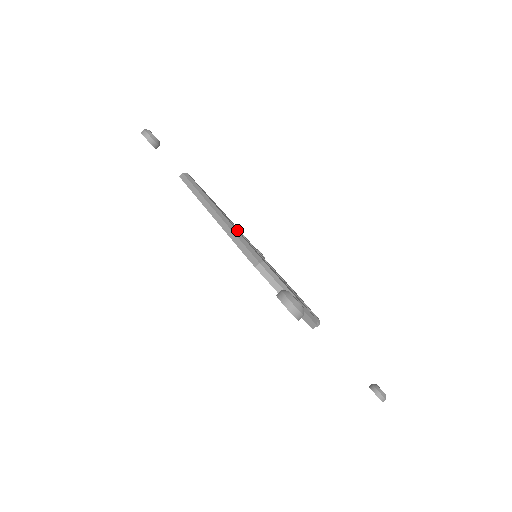
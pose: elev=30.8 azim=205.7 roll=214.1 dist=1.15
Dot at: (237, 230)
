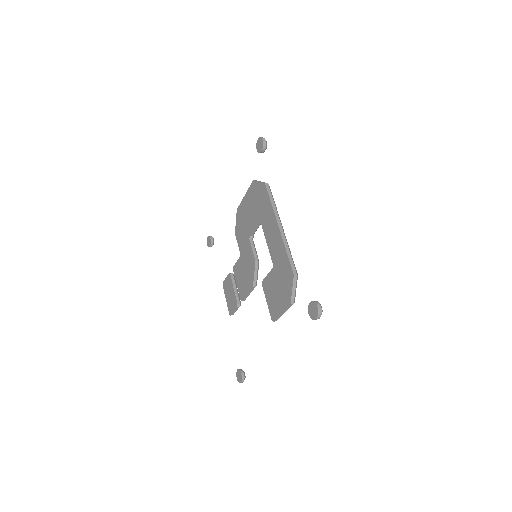
Dot at: occluded
